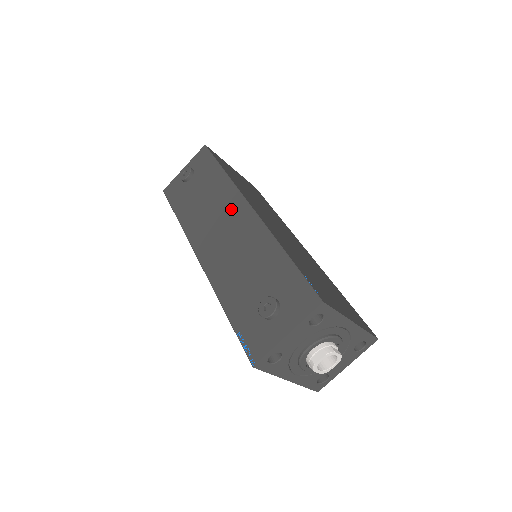
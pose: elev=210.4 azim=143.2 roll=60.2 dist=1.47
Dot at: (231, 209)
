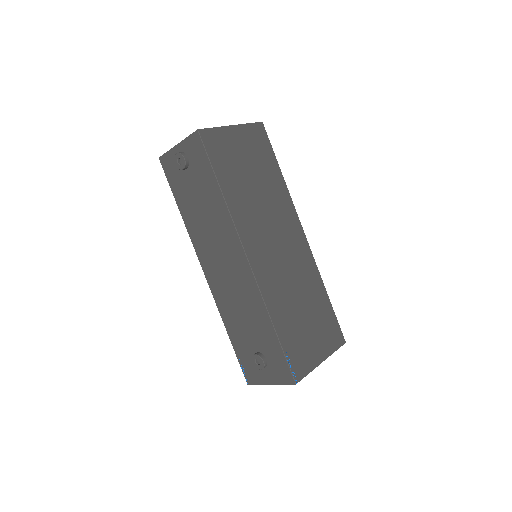
Dot at: (230, 247)
